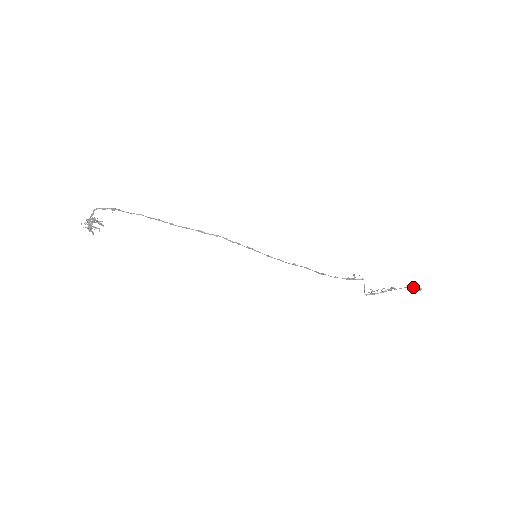
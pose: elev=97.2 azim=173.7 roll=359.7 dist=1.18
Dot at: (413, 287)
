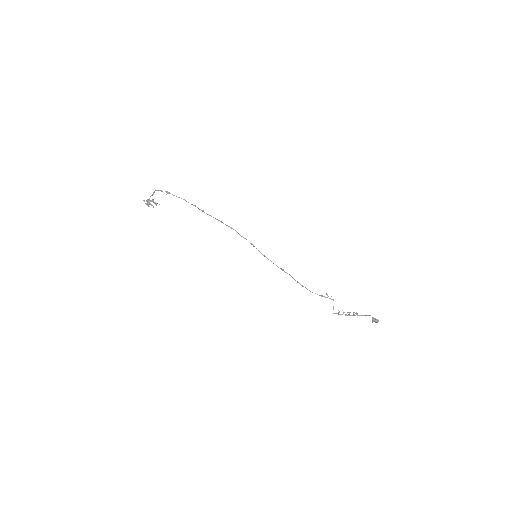
Dot at: (372, 317)
